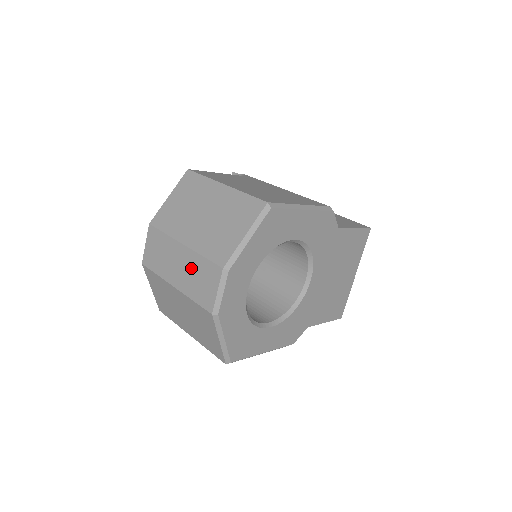
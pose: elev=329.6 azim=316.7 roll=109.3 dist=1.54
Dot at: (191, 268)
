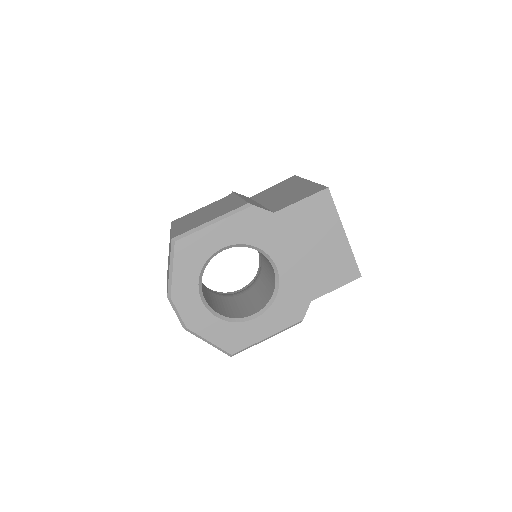
Dot at: occluded
